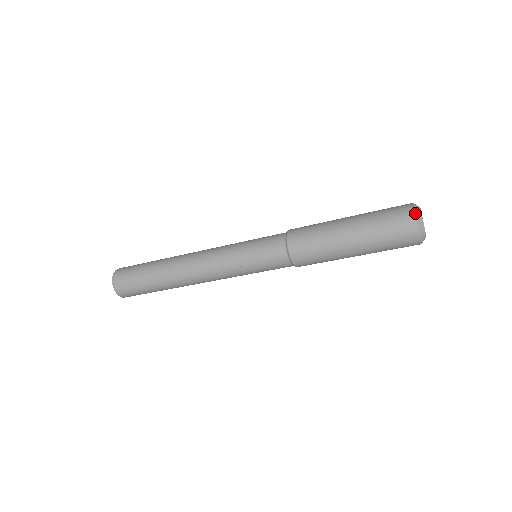
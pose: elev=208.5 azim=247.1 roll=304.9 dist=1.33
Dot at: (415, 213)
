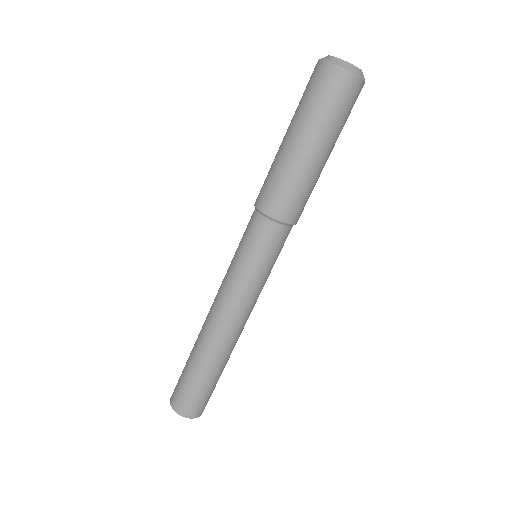
Dot at: (334, 64)
